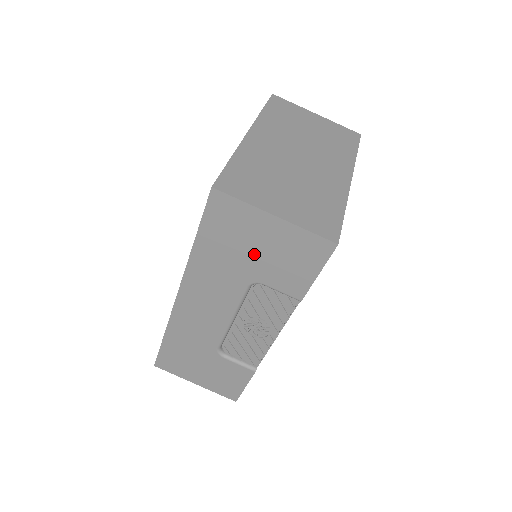
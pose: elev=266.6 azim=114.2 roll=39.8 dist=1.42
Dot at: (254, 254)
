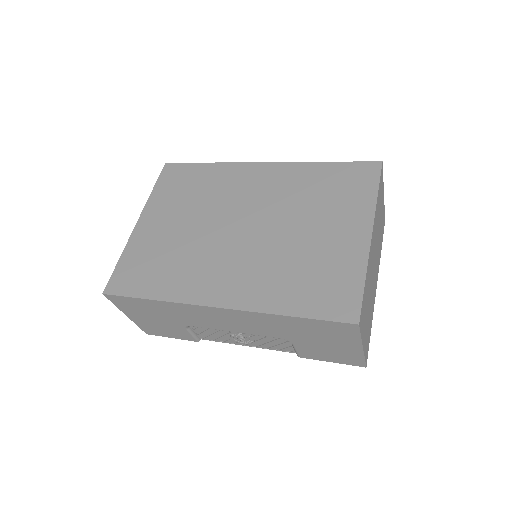
Dot at: (317, 341)
